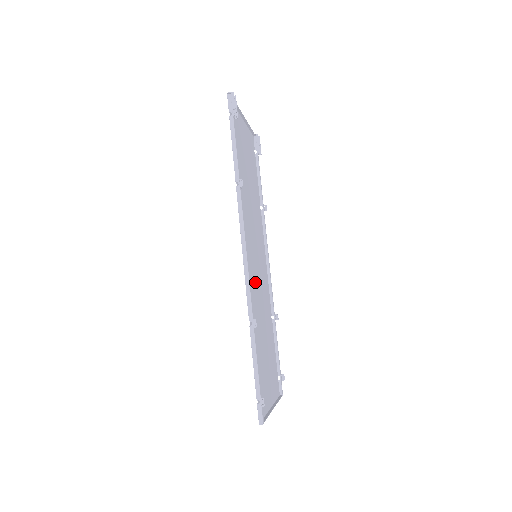
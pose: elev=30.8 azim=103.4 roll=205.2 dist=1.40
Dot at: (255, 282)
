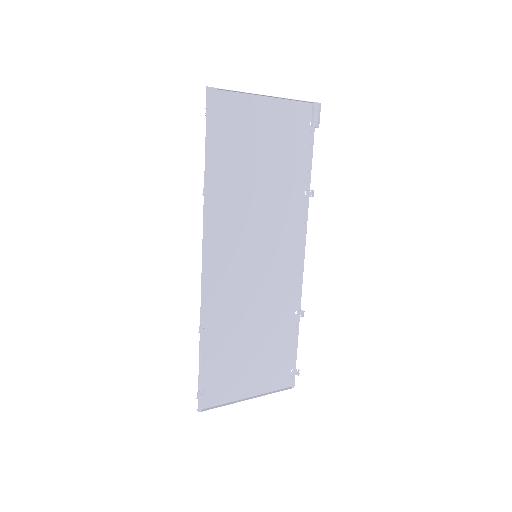
Dot at: (242, 284)
